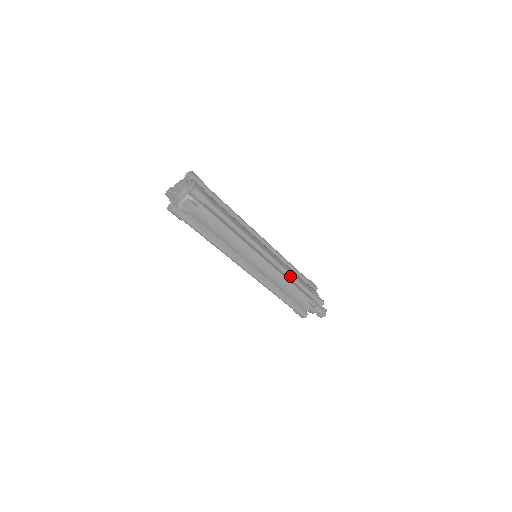
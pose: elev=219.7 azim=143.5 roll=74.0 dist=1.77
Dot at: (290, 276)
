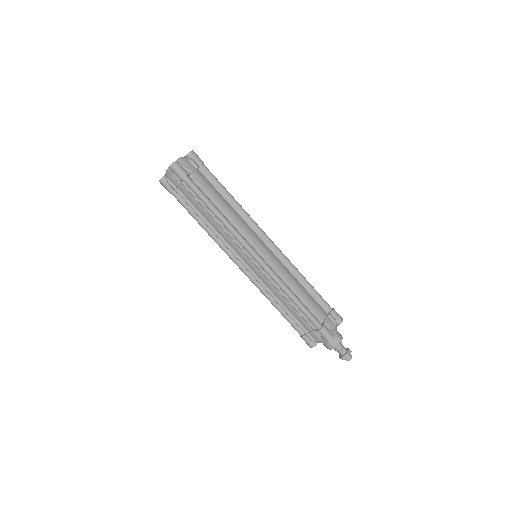
Dot at: (297, 270)
